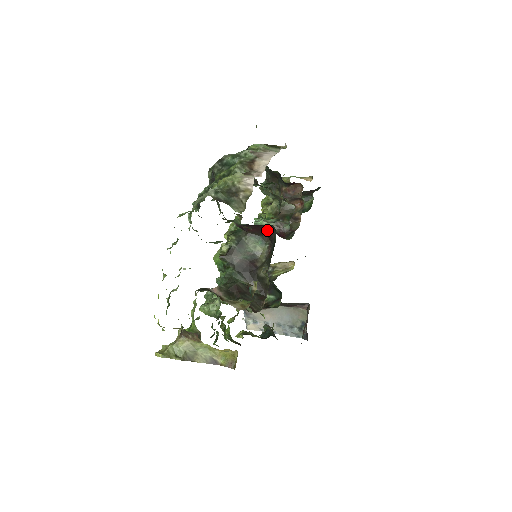
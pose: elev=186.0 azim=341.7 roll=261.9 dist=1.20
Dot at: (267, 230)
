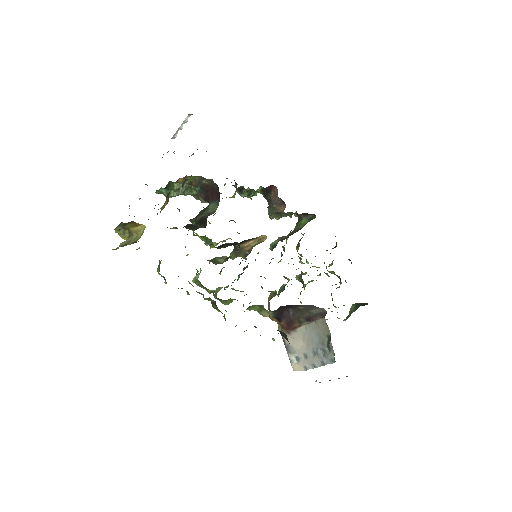
Dot at: (217, 192)
